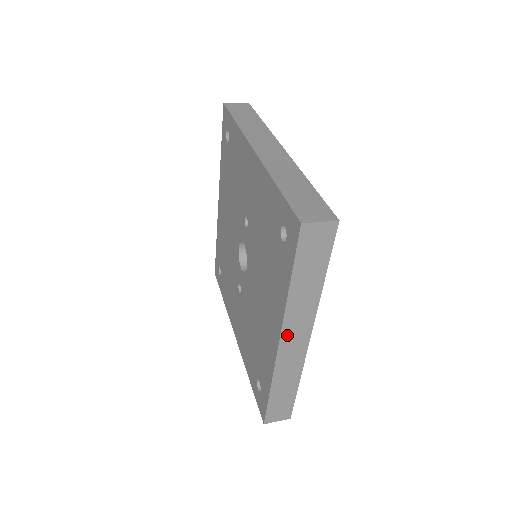
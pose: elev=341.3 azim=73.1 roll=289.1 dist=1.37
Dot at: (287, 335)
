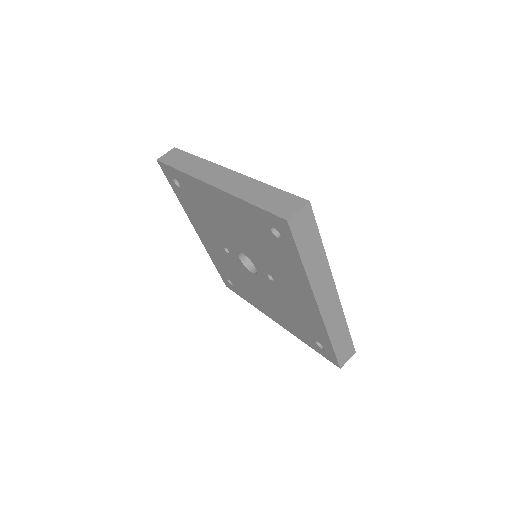
Dot at: occluded
